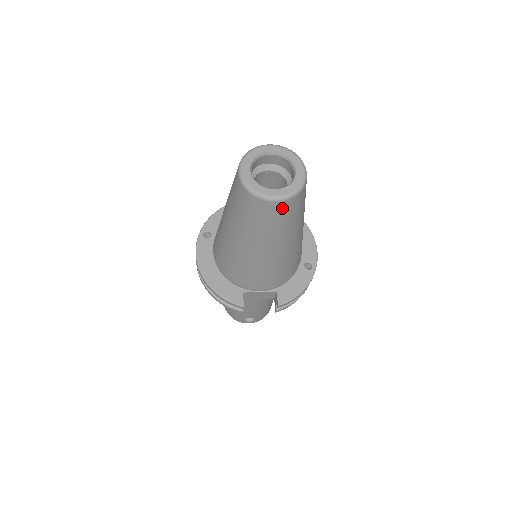
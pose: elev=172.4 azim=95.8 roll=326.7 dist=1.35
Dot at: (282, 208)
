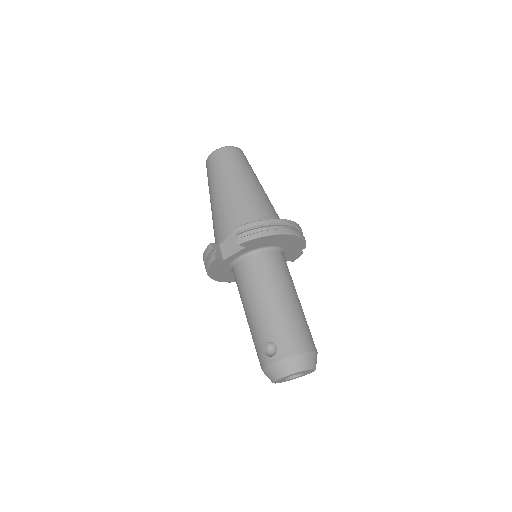
Dot at: (217, 155)
